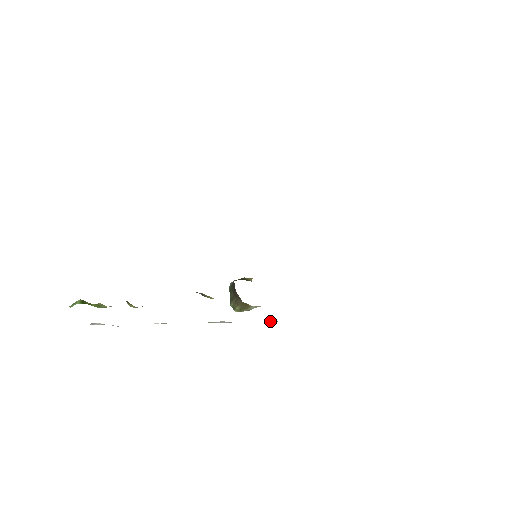
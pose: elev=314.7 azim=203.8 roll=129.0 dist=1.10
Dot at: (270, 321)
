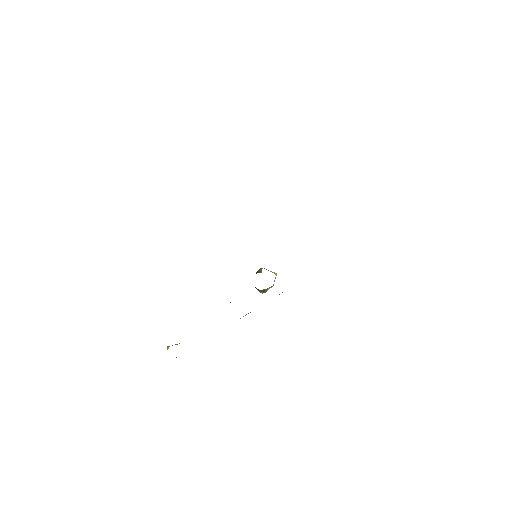
Dot at: occluded
